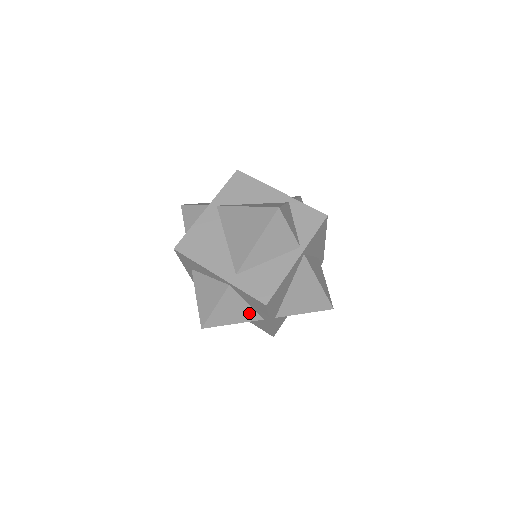
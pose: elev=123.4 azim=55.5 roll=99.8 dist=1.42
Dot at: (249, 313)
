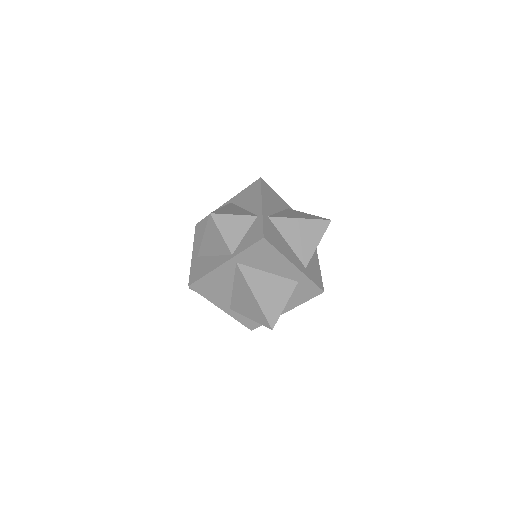
Dot at: occluded
